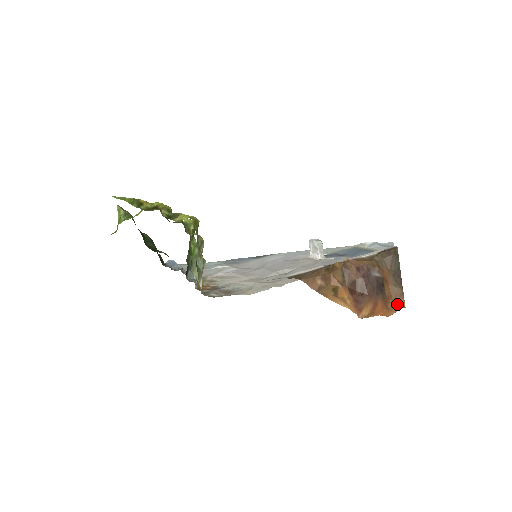
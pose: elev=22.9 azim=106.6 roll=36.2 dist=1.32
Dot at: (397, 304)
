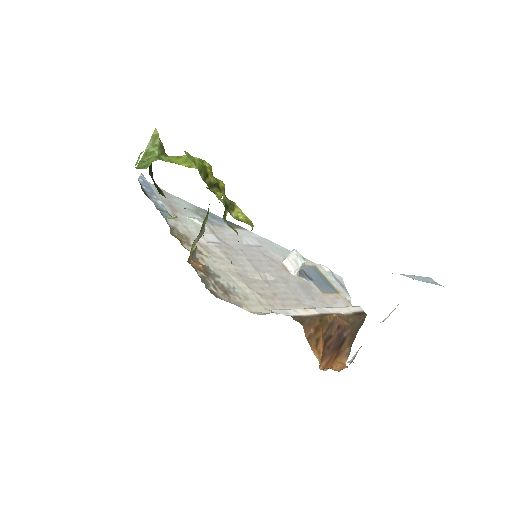
Dot at: (341, 360)
